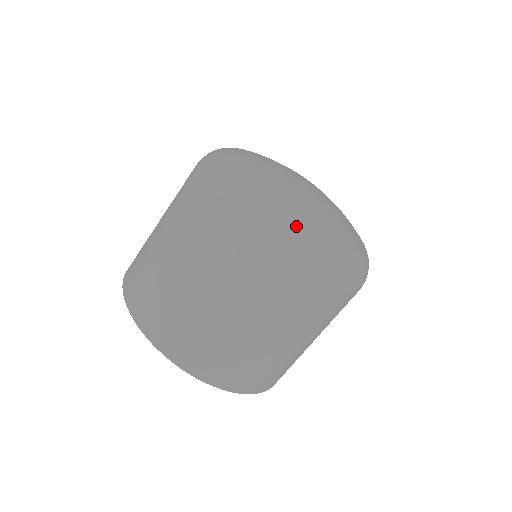
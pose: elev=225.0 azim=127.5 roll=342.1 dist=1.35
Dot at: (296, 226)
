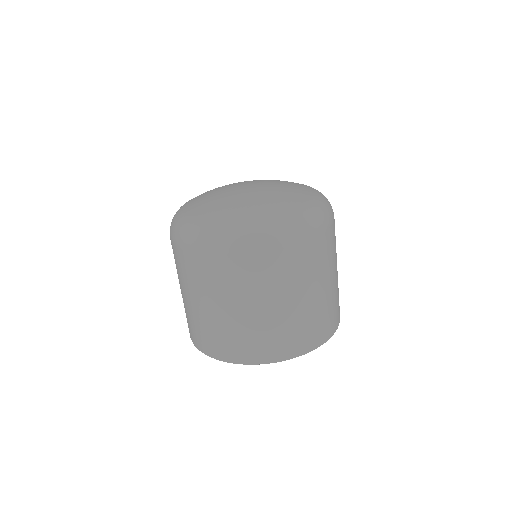
Dot at: (224, 227)
